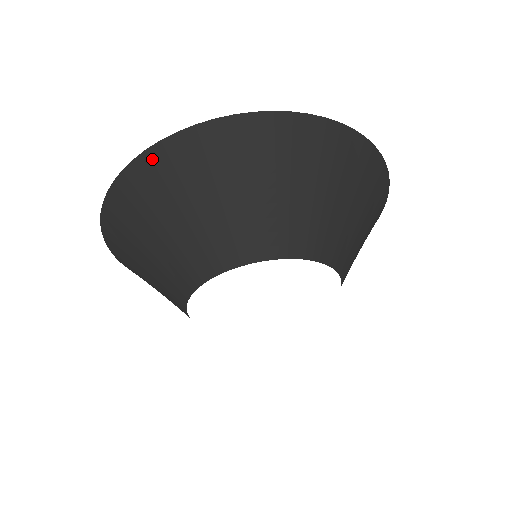
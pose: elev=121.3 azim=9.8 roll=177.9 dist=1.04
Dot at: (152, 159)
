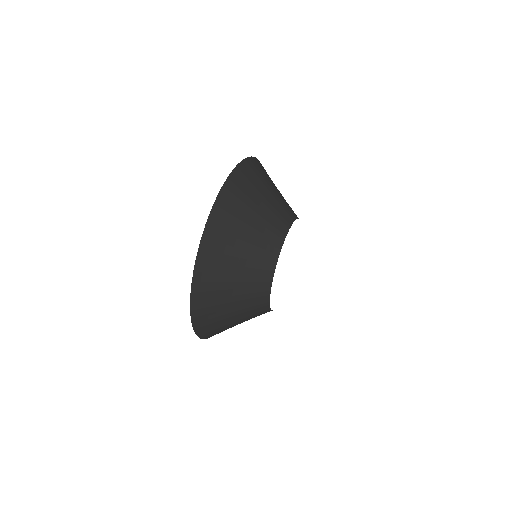
Dot at: (228, 189)
